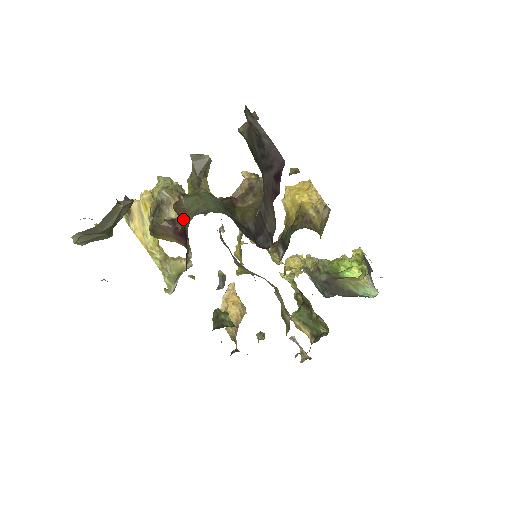
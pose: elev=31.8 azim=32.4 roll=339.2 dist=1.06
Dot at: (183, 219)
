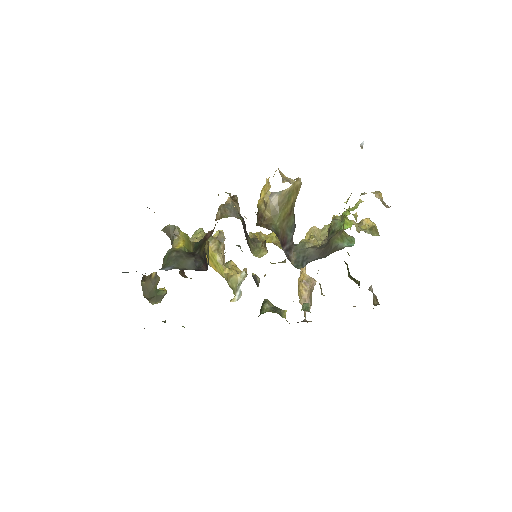
Dot at: occluded
